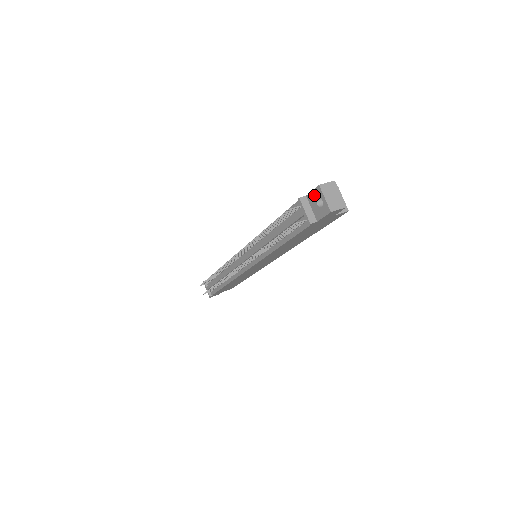
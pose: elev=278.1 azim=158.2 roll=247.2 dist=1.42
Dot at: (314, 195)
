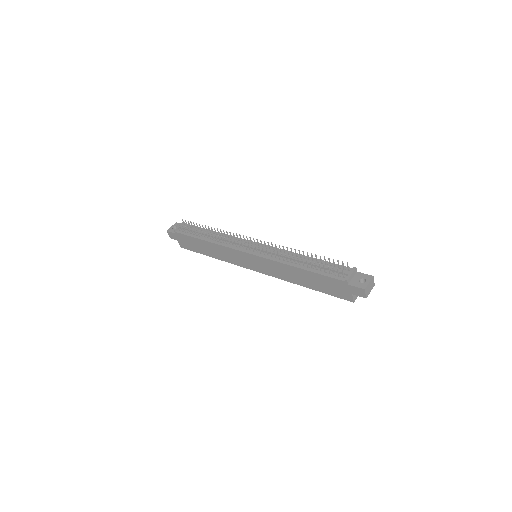
Dot at: (364, 276)
